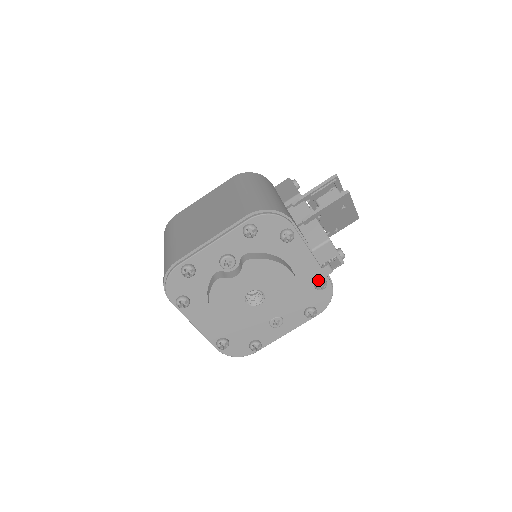
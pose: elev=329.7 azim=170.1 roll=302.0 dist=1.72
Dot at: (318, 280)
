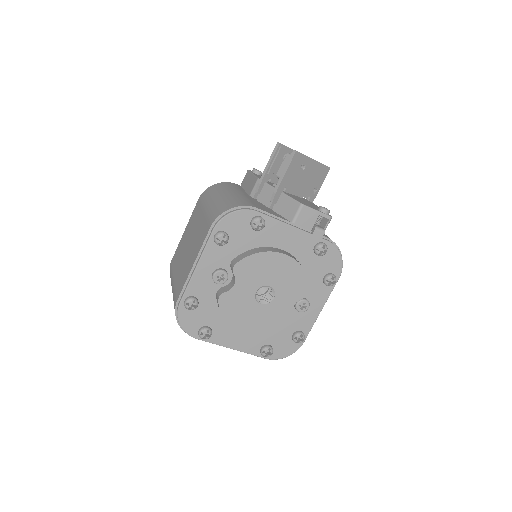
Dot at: (315, 247)
